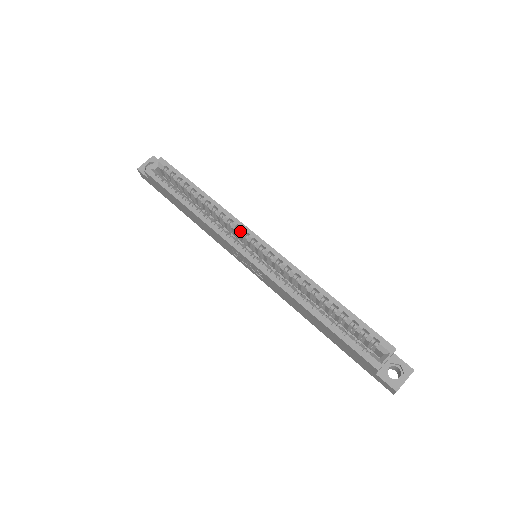
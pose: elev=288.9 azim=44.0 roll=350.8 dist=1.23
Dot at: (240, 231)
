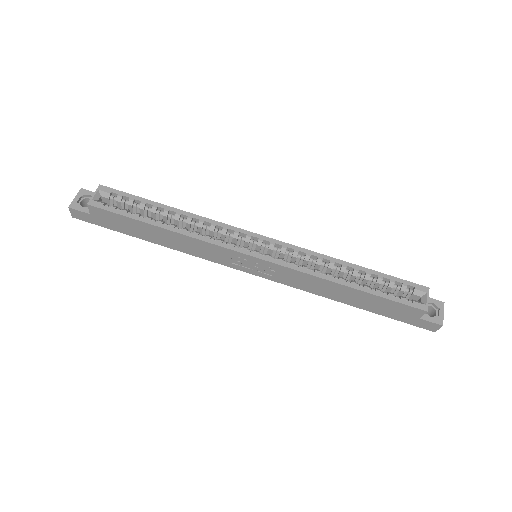
Dot at: (234, 234)
